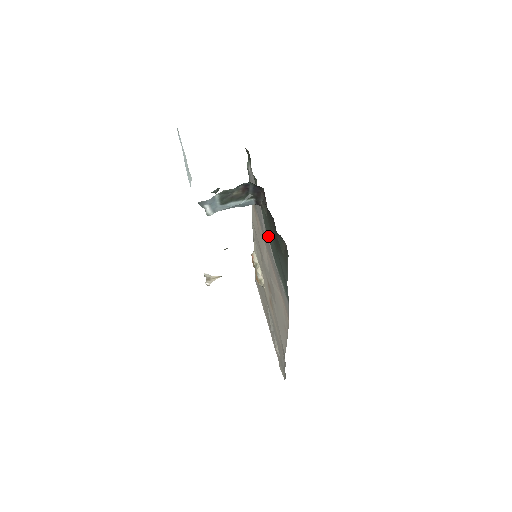
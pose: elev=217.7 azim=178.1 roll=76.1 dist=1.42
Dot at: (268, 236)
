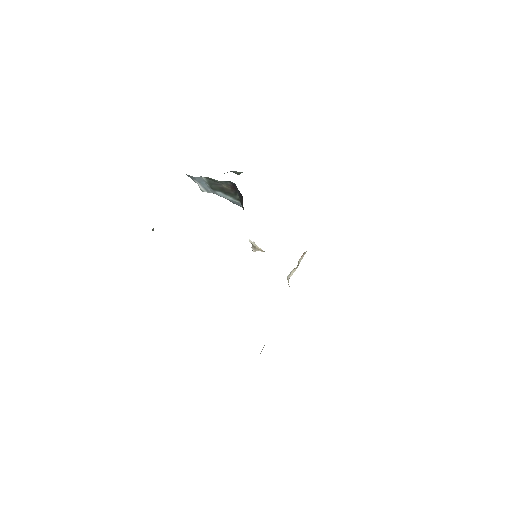
Dot at: occluded
